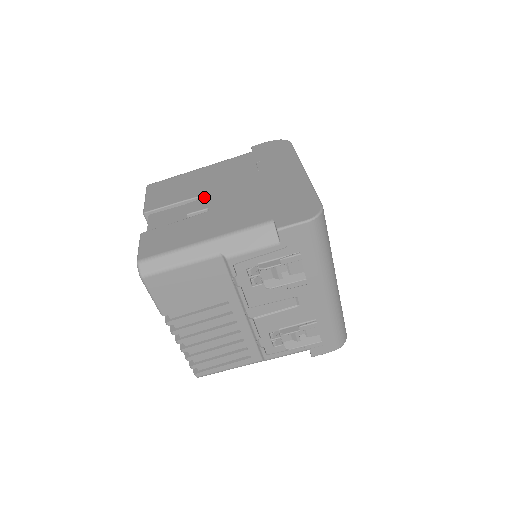
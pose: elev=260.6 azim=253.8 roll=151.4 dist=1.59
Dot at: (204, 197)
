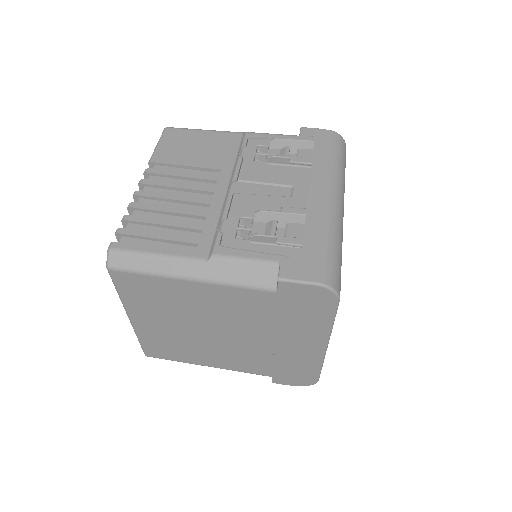
Dot at: occluded
